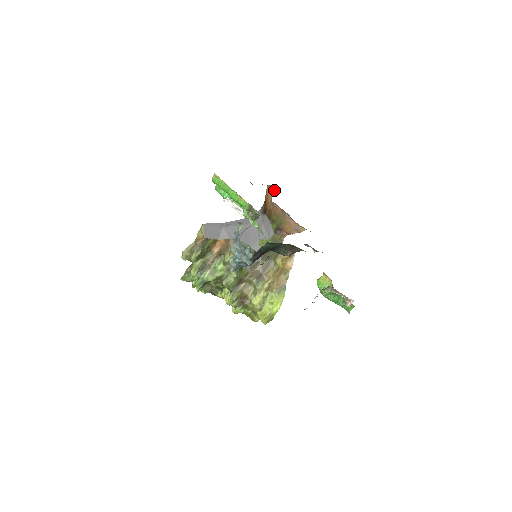
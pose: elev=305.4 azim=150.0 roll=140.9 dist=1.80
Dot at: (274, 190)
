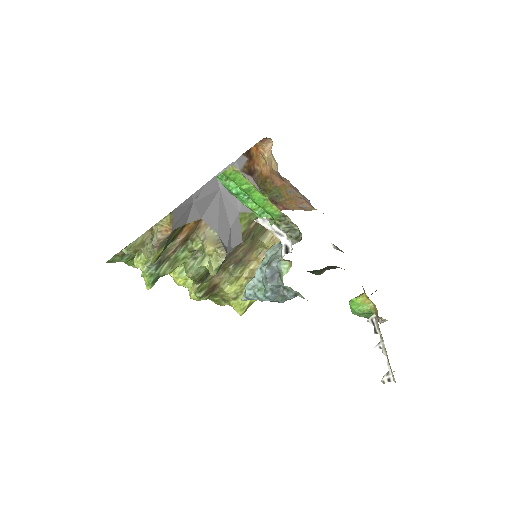
Dot at: (271, 144)
